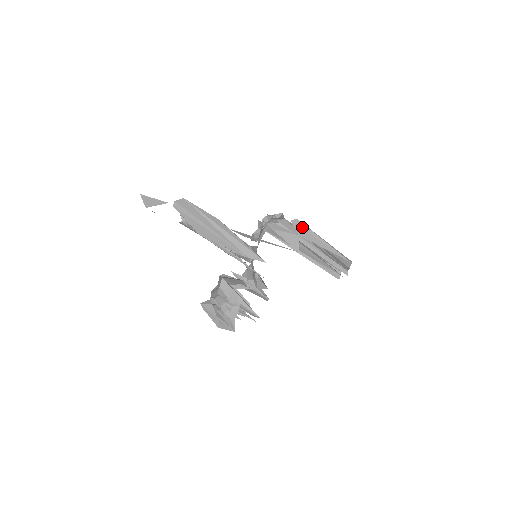
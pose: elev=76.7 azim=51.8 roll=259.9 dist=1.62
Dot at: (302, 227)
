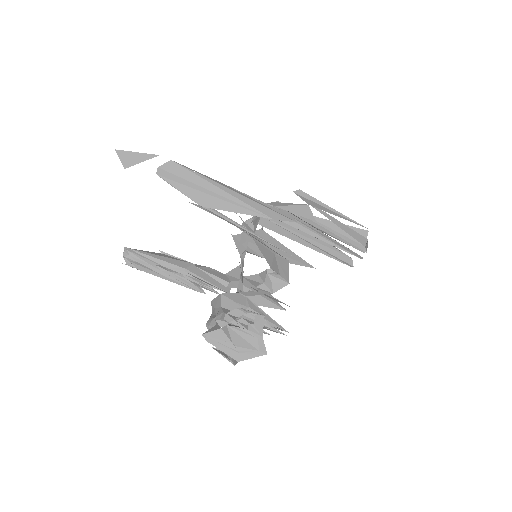
Dot at: (307, 198)
